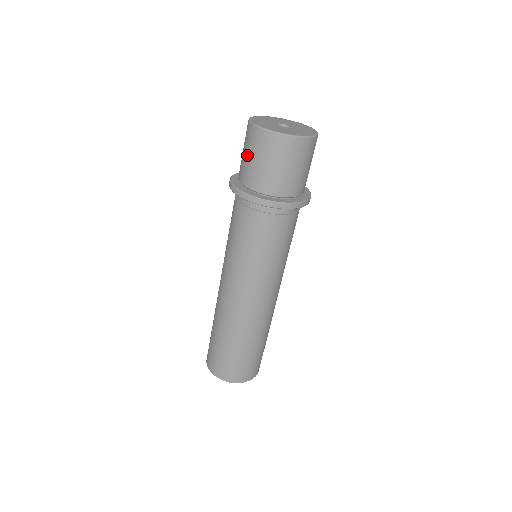
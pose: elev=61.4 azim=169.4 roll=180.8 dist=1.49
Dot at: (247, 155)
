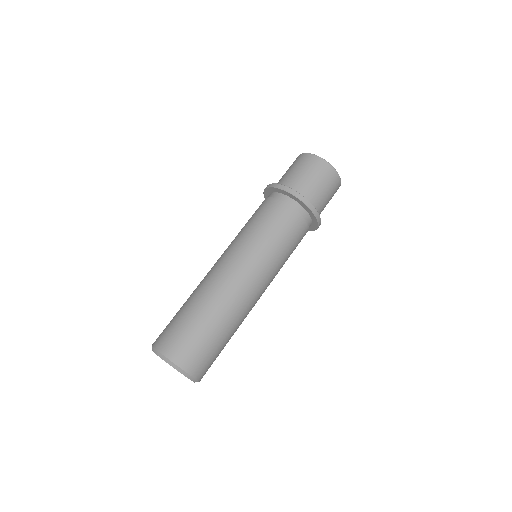
Dot at: occluded
